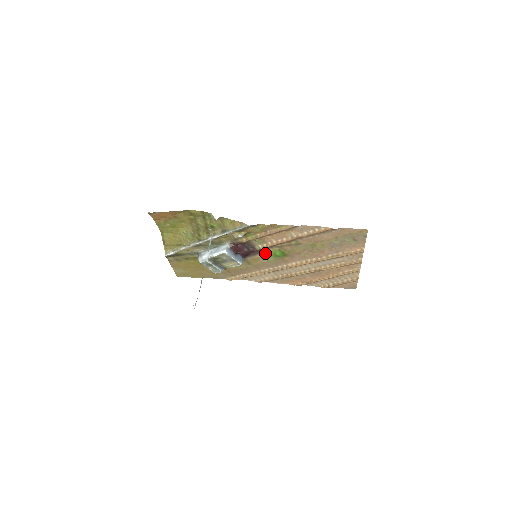
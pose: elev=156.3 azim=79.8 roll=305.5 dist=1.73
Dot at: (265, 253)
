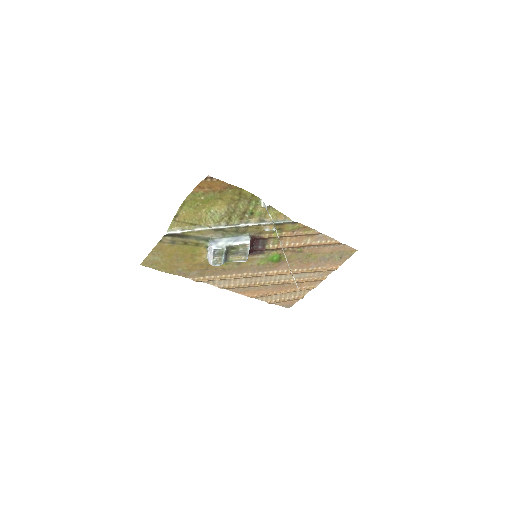
Dot at: (264, 255)
